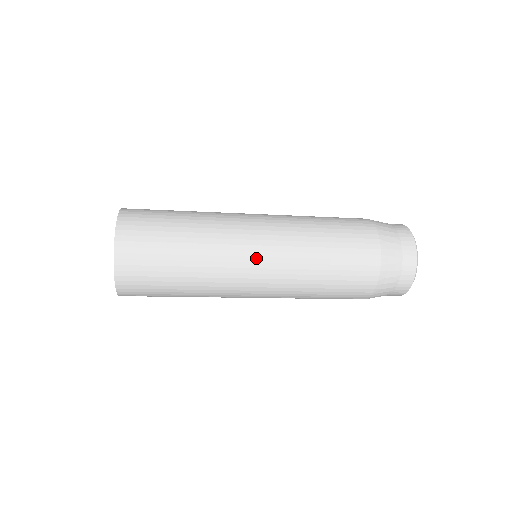
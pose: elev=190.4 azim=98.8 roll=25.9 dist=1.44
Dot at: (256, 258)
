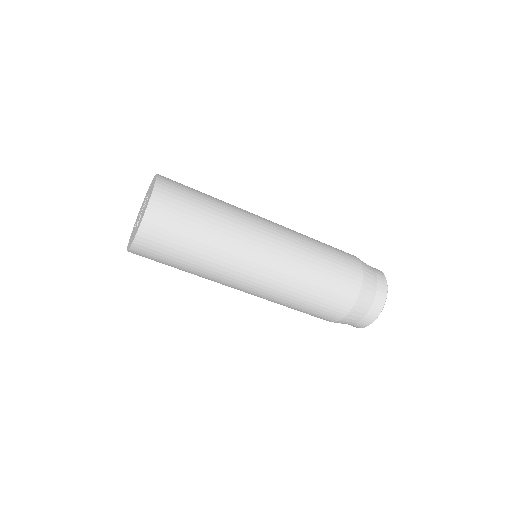
Dot at: (269, 230)
